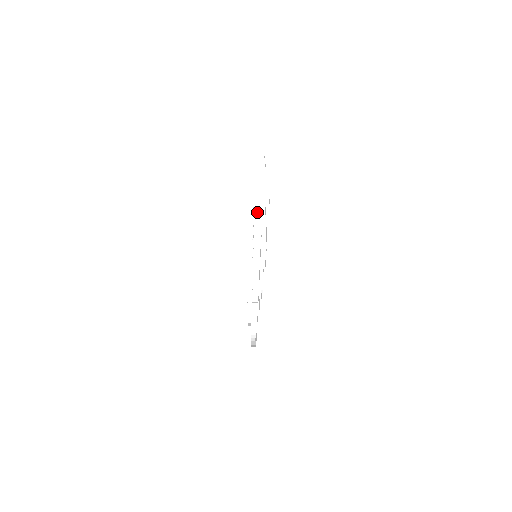
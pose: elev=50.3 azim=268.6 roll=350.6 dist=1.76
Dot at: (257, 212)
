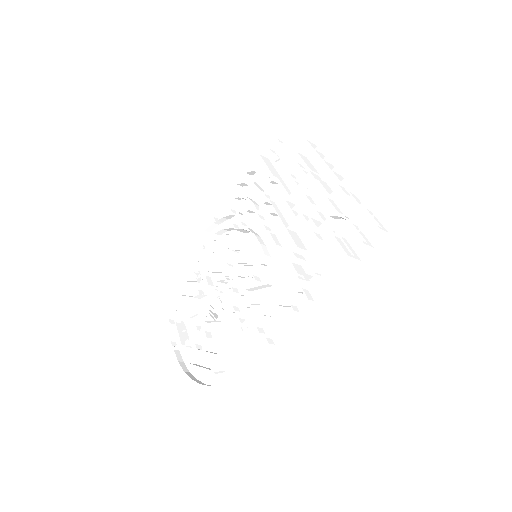
Dot at: (357, 186)
